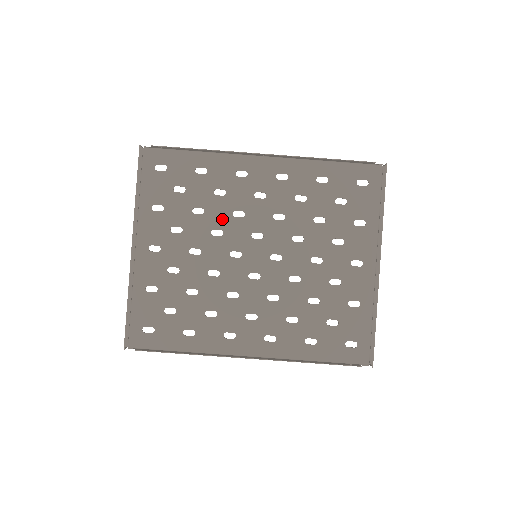
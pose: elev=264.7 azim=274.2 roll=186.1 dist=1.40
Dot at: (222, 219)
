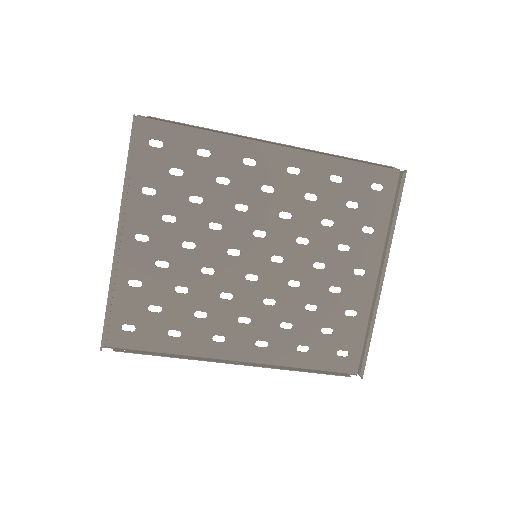
Dot at: (222, 211)
